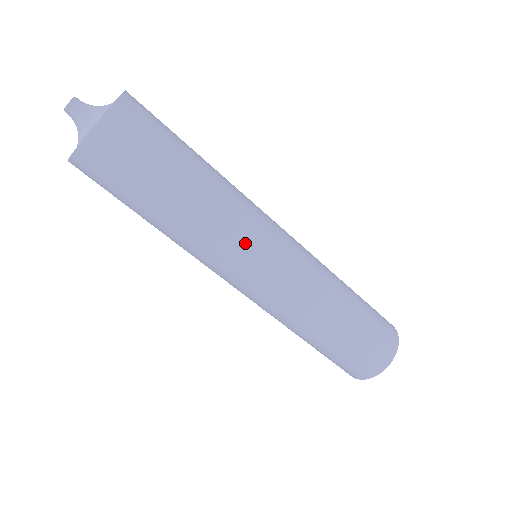
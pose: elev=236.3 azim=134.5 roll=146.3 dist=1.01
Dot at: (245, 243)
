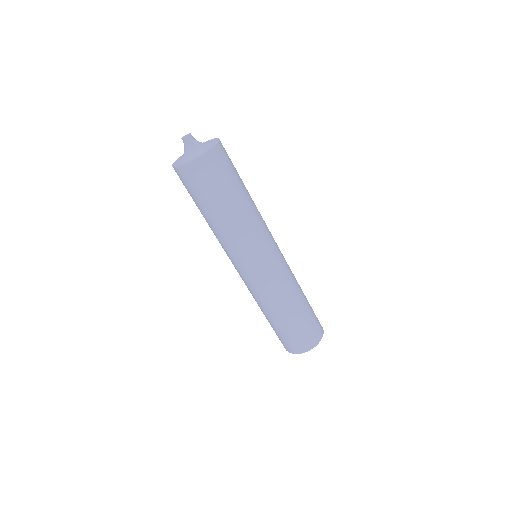
Dot at: (247, 251)
